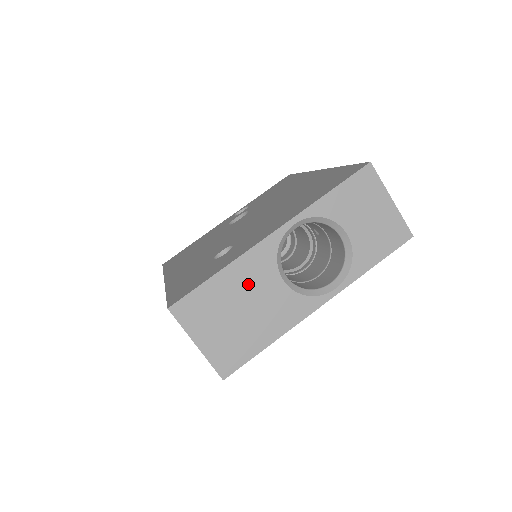
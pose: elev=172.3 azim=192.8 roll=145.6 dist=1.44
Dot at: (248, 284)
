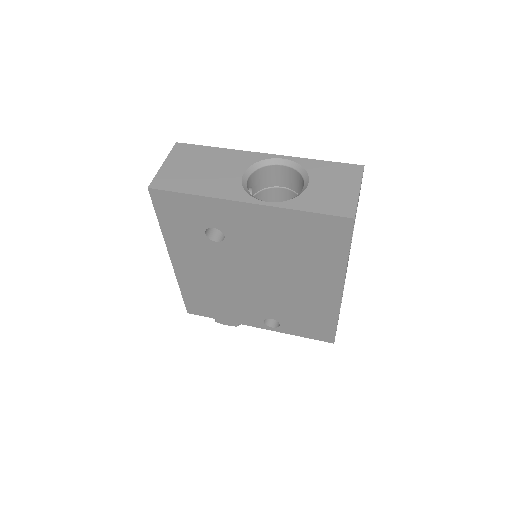
Dot at: (224, 162)
